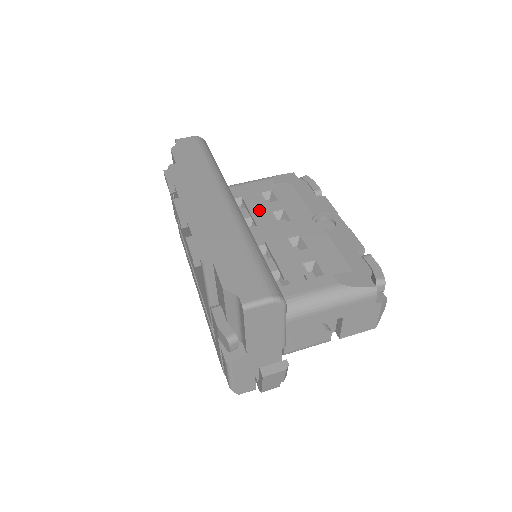
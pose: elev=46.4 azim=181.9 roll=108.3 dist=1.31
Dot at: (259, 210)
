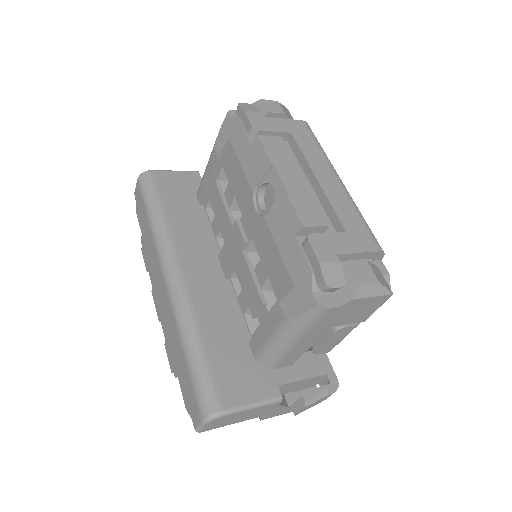
Dot at: (220, 215)
